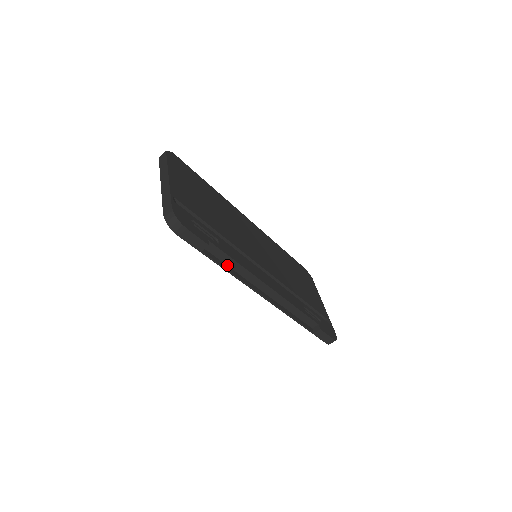
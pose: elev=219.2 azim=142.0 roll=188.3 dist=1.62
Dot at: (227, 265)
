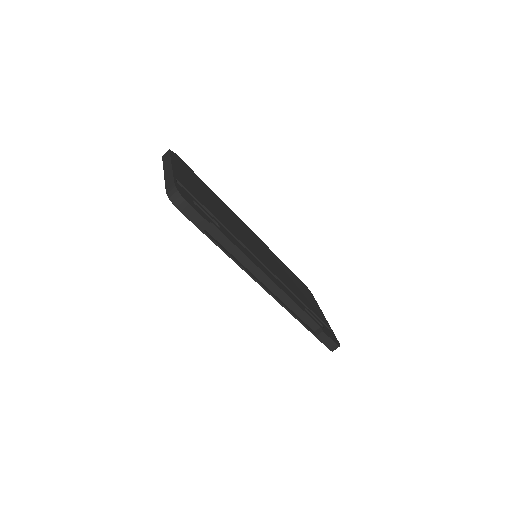
Dot at: (228, 251)
